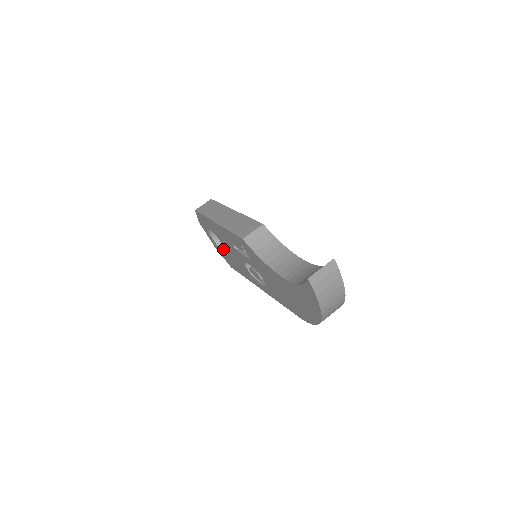
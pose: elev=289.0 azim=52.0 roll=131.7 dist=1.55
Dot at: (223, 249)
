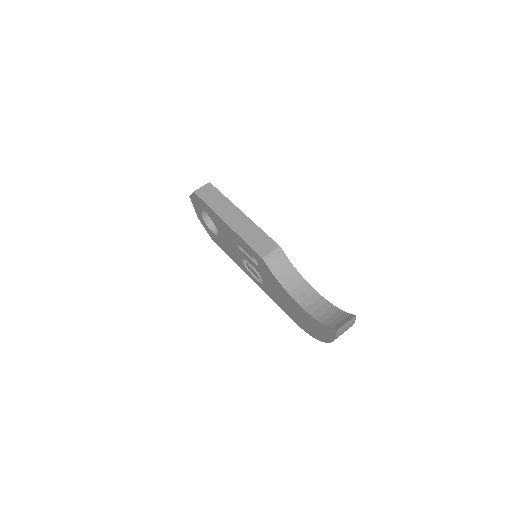
Dot at: (209, 225)
